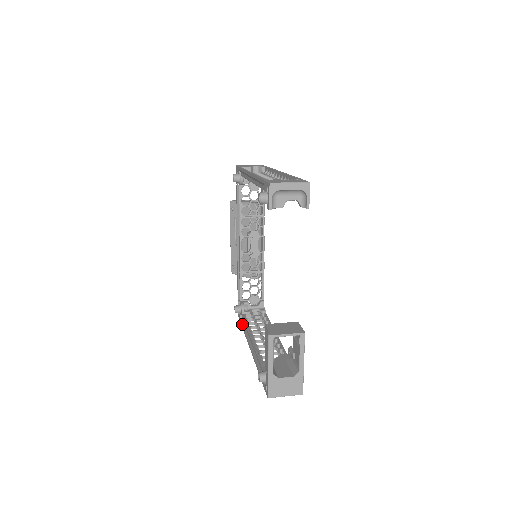
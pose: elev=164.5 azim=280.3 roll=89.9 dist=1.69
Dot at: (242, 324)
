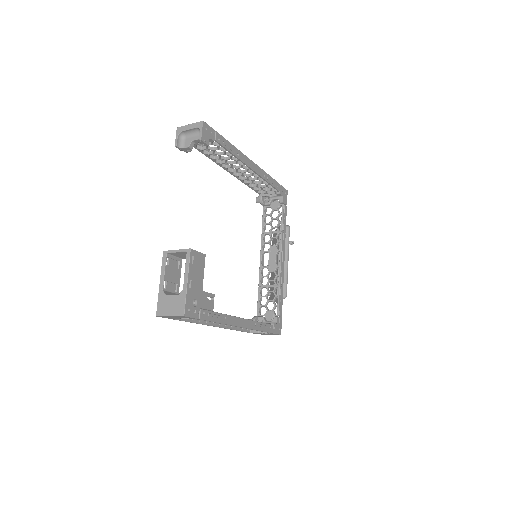
Dot at: (243, 328)
